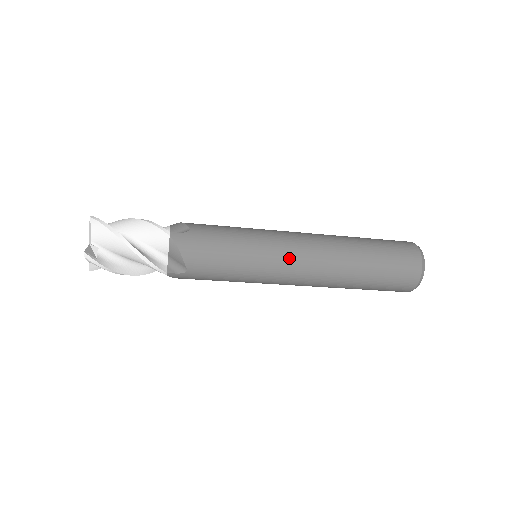
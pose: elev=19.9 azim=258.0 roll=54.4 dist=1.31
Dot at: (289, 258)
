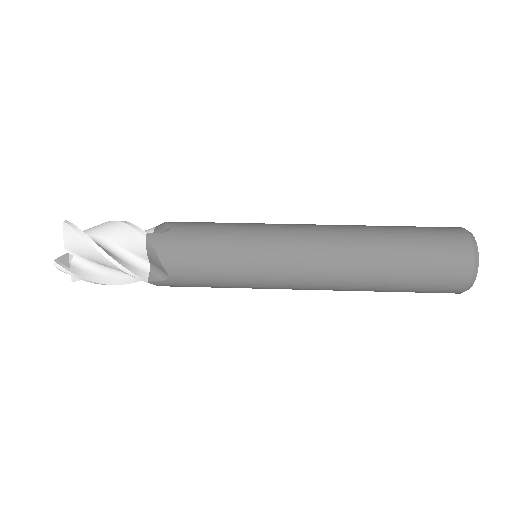
Dot at: (290, 256)
